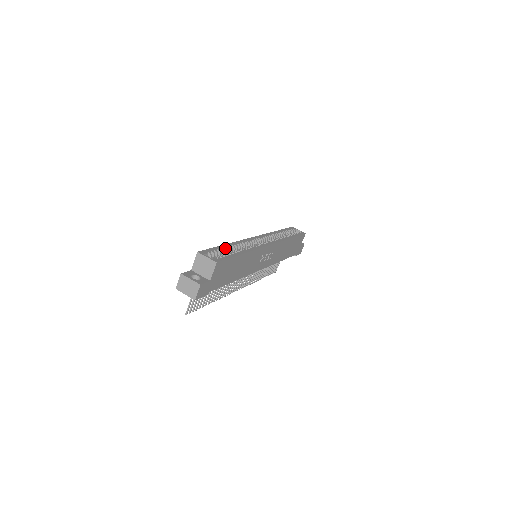
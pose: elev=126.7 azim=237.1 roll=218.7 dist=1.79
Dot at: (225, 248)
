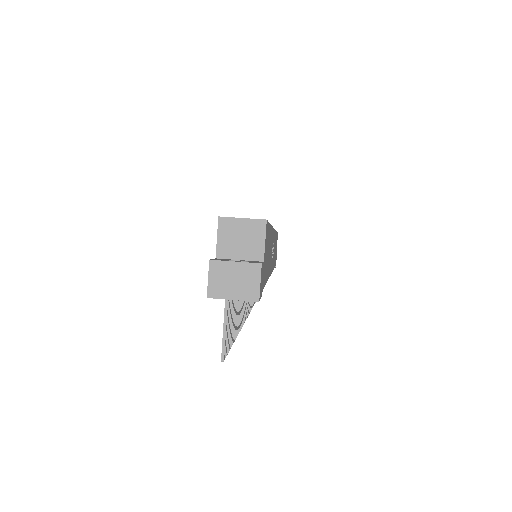
Dot at: occluded
